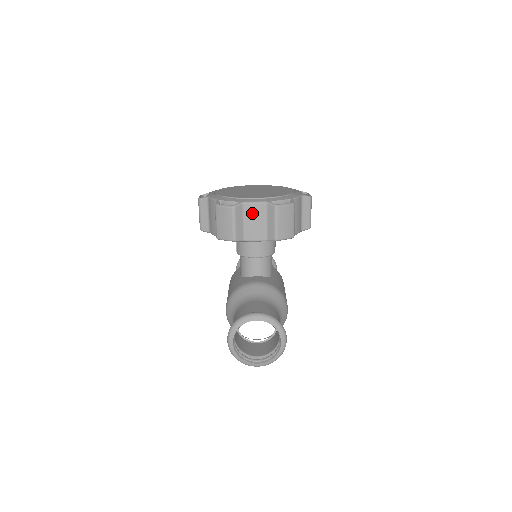
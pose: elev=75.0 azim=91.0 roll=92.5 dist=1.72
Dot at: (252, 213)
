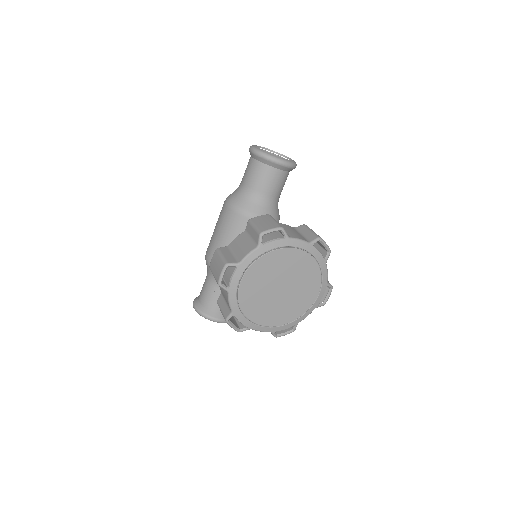
Dot at: occluded
